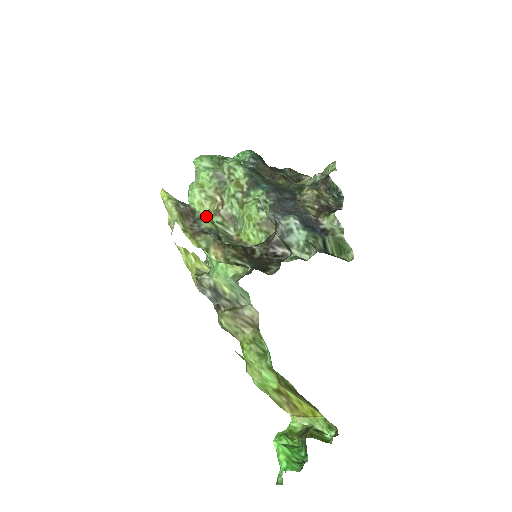
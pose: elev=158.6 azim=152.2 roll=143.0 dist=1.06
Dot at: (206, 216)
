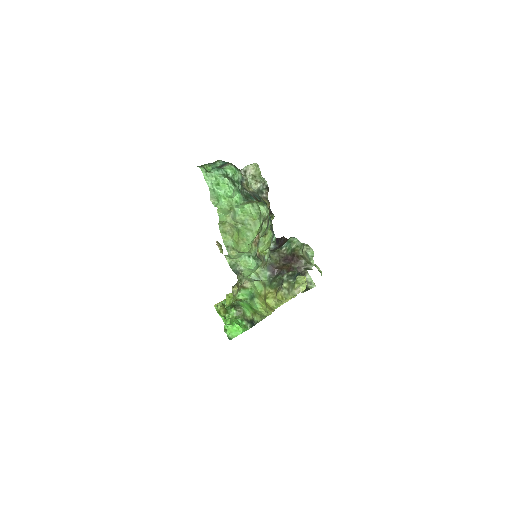
Dot at: occluded
